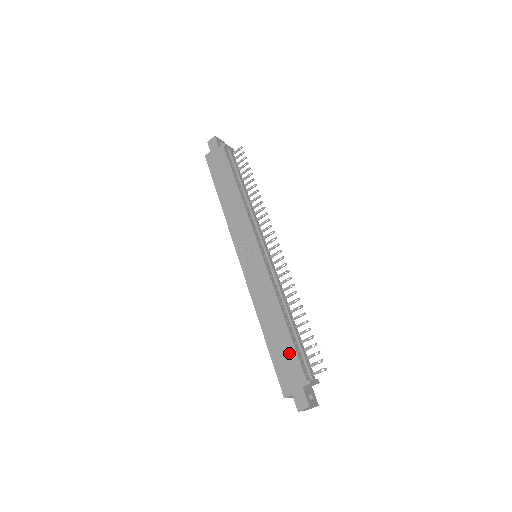
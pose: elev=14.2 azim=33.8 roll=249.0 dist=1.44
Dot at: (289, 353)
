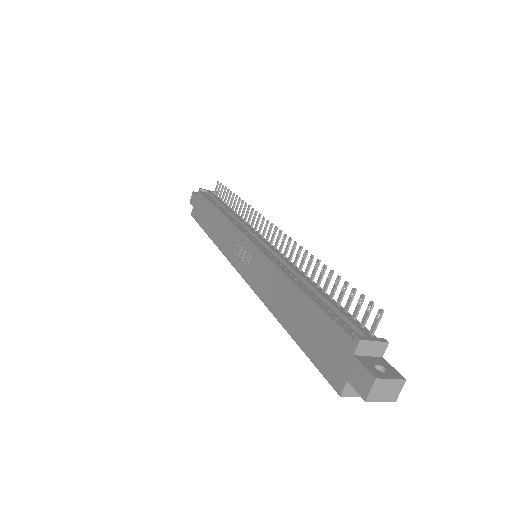
Dot at: (318, 323)
